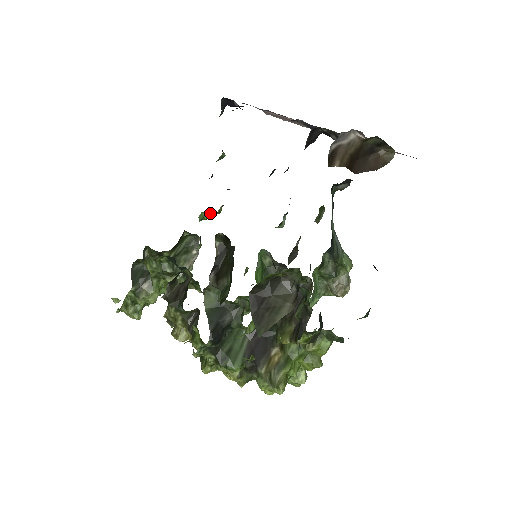
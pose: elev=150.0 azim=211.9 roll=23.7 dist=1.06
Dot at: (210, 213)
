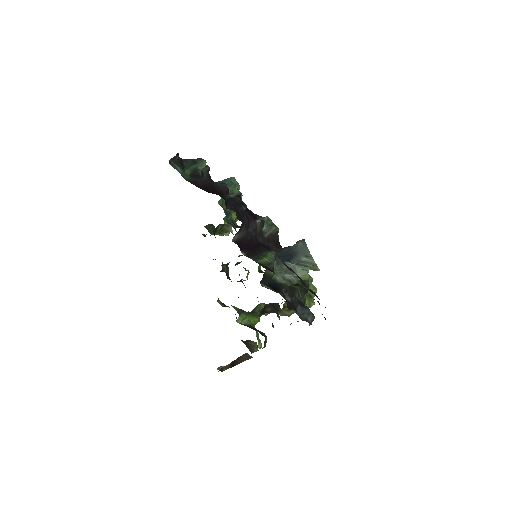
Dot at: occluded
